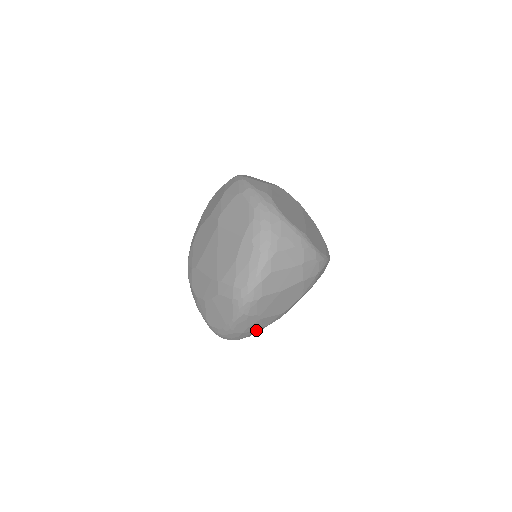
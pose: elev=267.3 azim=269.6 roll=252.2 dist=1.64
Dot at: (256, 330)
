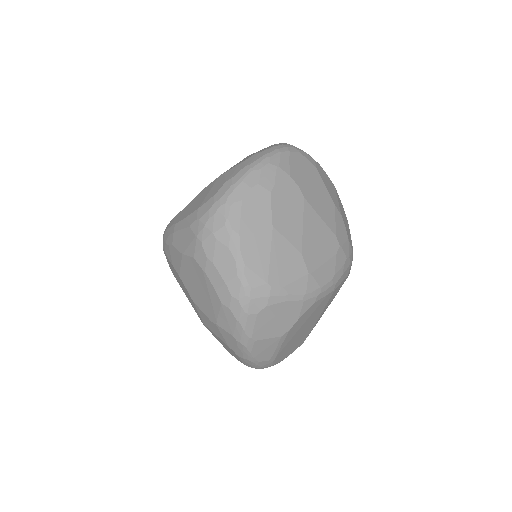
Dot at: occluded
